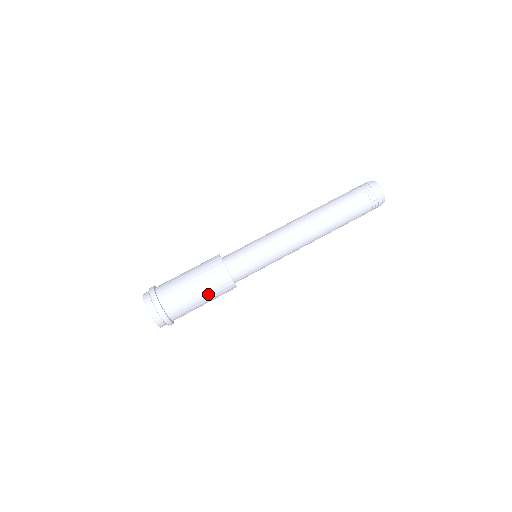
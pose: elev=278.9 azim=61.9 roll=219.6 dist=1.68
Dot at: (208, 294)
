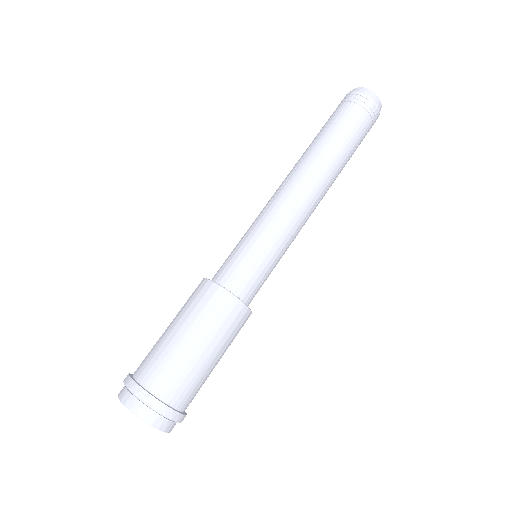
Dot at: (226, 349)
